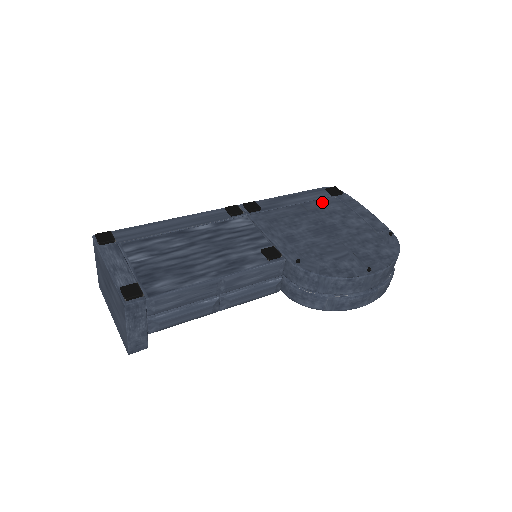
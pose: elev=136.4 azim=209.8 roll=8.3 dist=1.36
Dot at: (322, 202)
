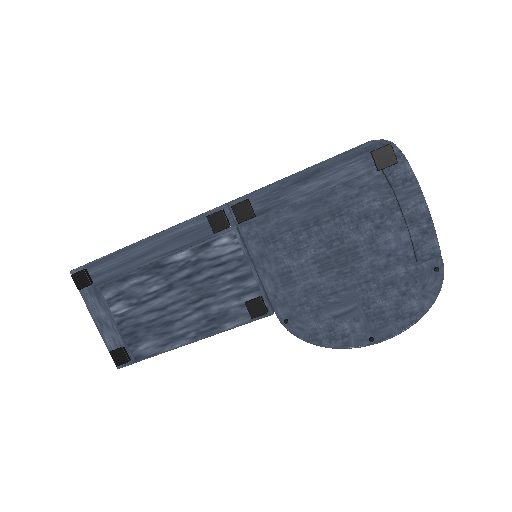
Dot at: (354, 189)
